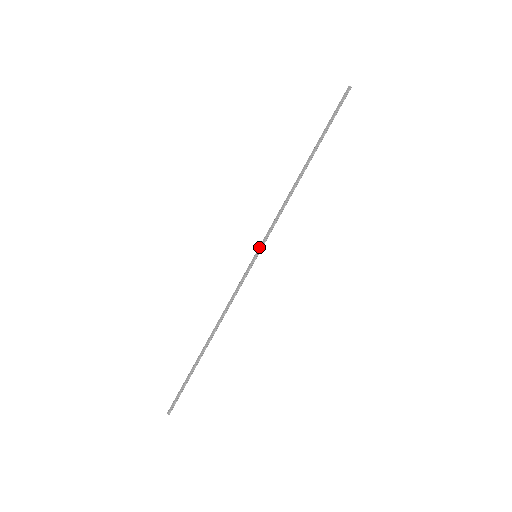
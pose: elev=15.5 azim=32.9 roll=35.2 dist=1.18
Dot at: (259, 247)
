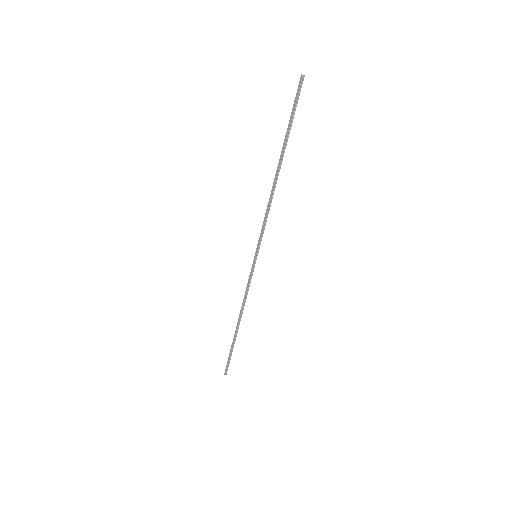
Dot at: (256, 249)
